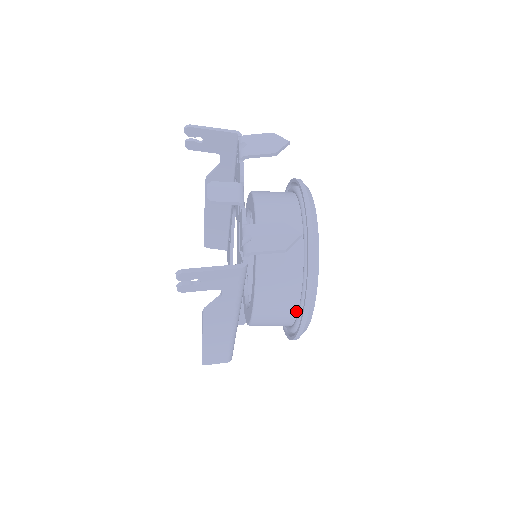
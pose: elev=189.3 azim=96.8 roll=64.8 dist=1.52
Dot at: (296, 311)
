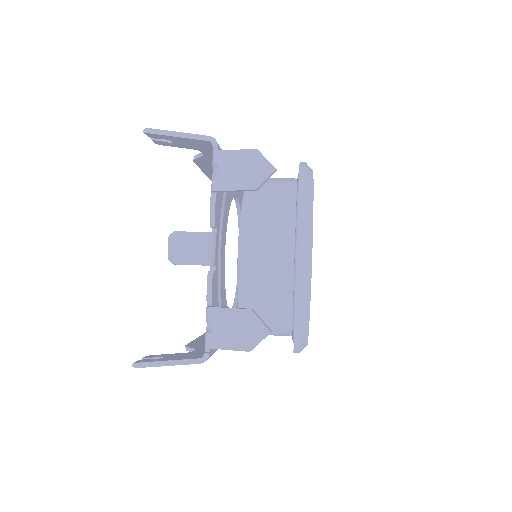
Dot at: occluded
